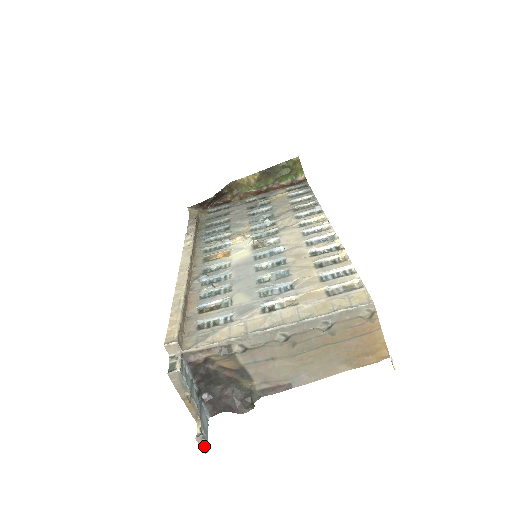
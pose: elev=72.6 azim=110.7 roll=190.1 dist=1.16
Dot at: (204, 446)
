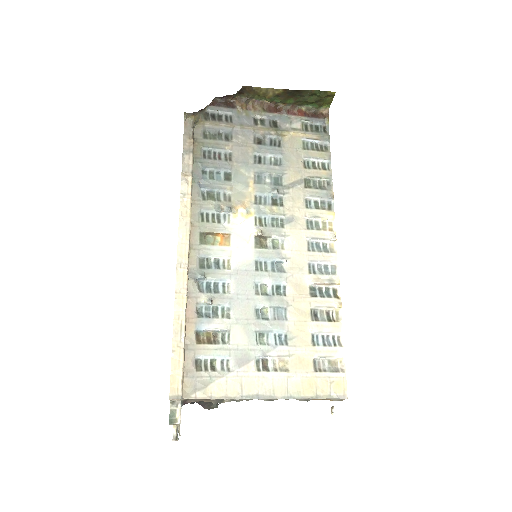
Dot at: occluded
